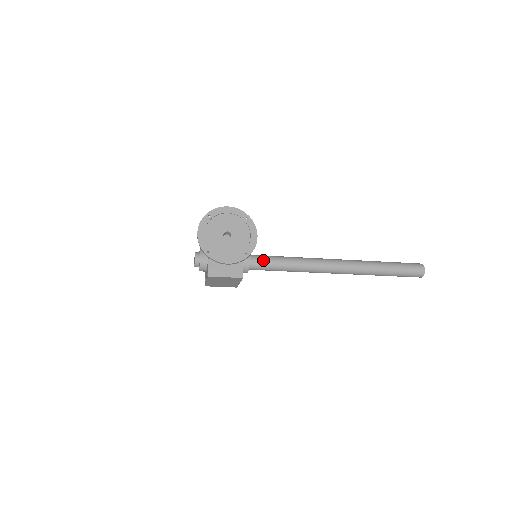
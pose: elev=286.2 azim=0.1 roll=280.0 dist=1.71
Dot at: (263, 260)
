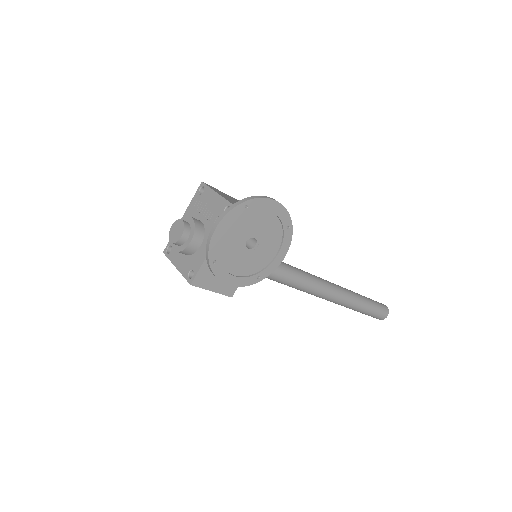
Dot at: occluded
